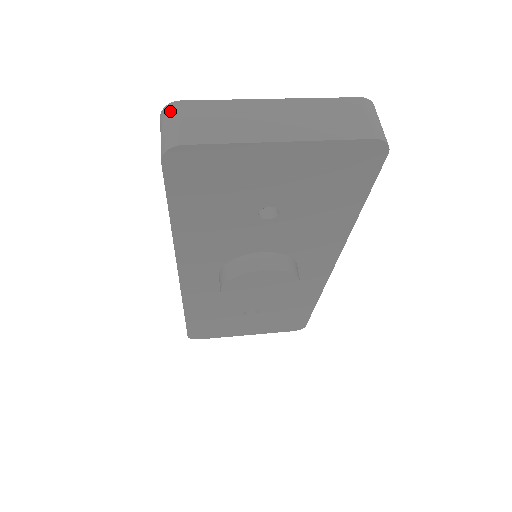
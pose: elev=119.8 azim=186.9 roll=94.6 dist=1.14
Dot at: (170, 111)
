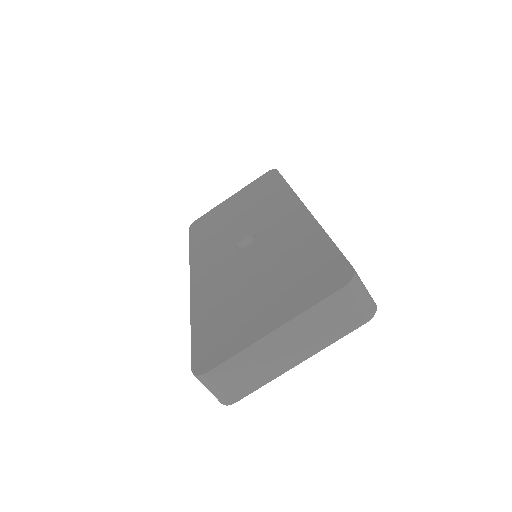
Dot at: (205, 382)
